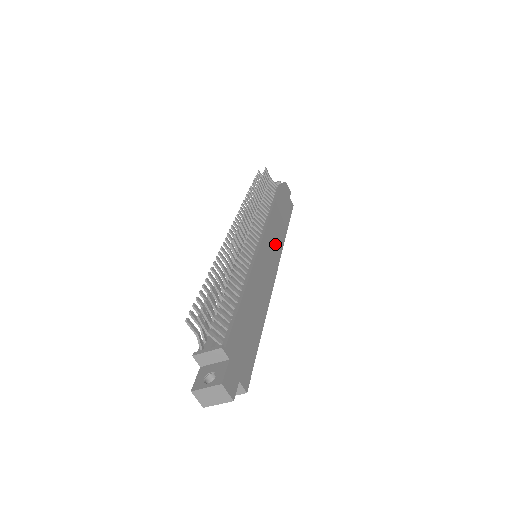
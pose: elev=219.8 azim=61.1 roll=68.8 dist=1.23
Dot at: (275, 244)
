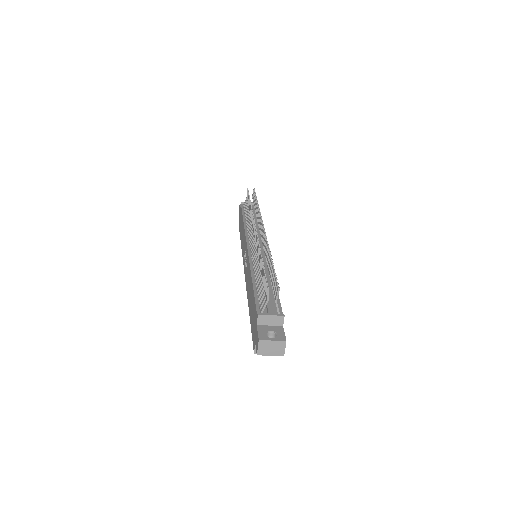
Dot at: occluded
